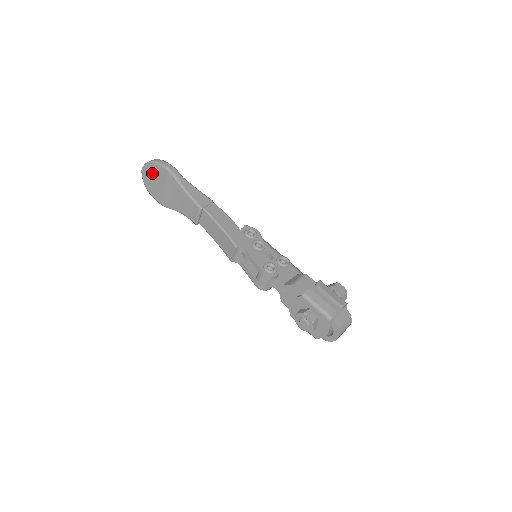
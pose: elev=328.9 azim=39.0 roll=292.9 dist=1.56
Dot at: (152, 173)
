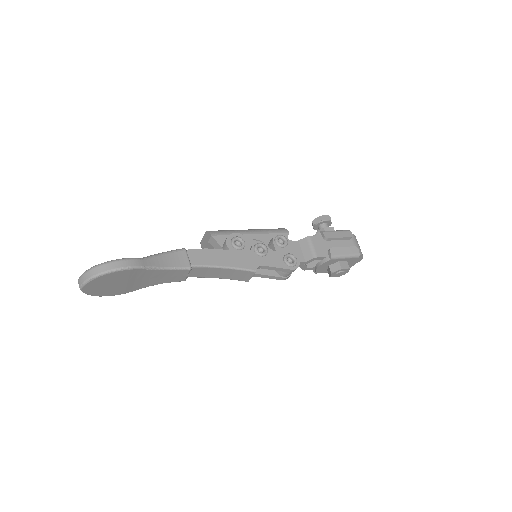
Dot at: (102, 283)
